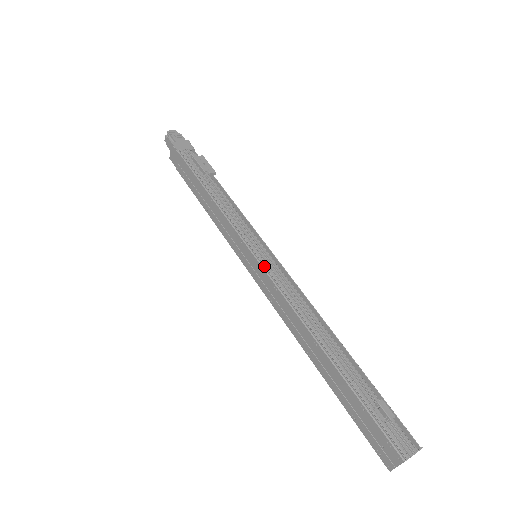
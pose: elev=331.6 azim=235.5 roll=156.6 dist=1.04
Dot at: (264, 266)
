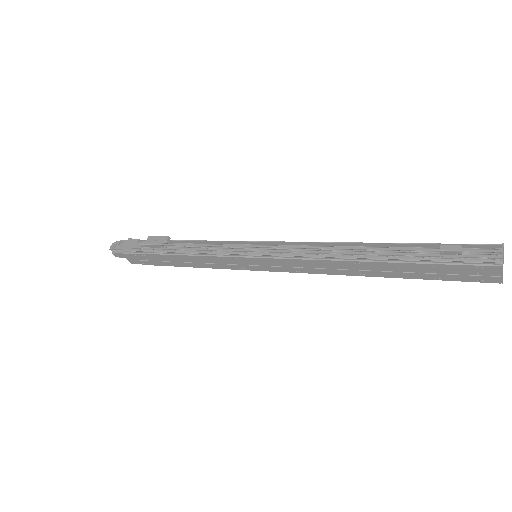
Dot at: (268, 256)
